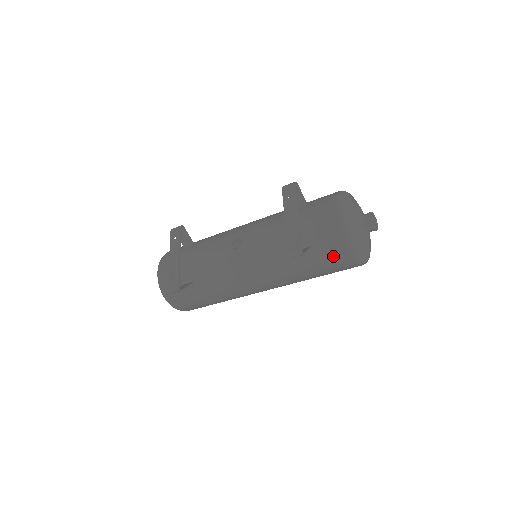
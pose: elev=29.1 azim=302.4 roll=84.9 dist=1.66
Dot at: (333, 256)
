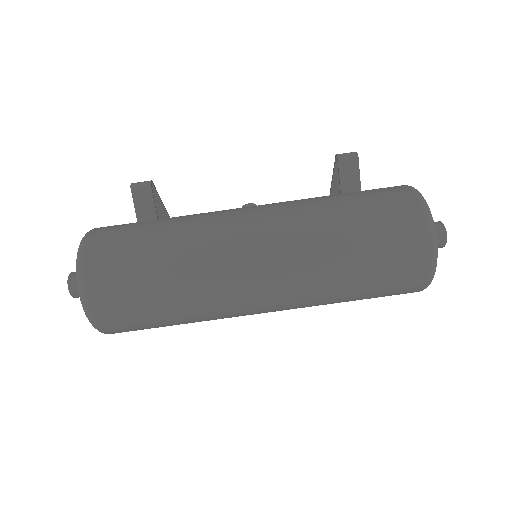
Dot at: (389, 194)
